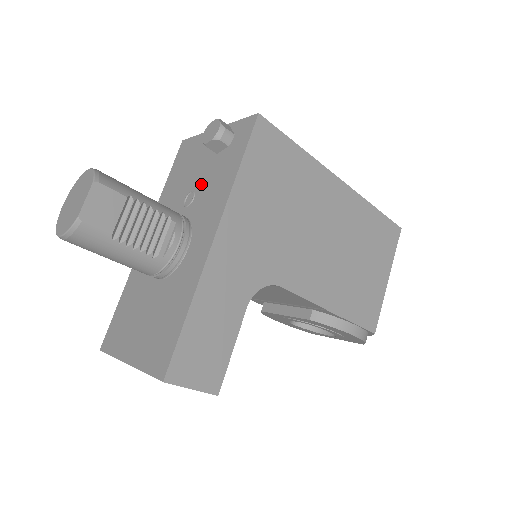
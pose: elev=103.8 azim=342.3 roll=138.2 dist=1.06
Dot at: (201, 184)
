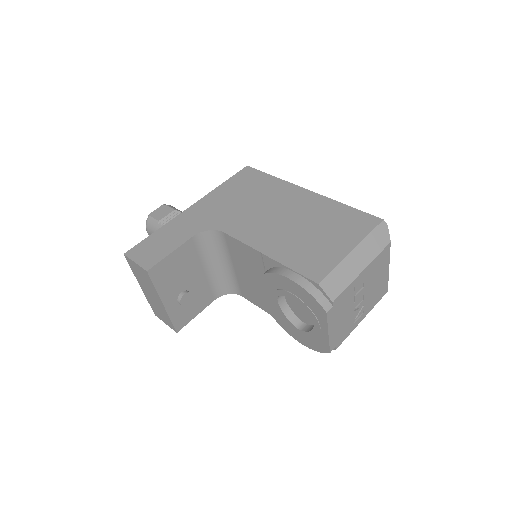
Dot at: occluded
